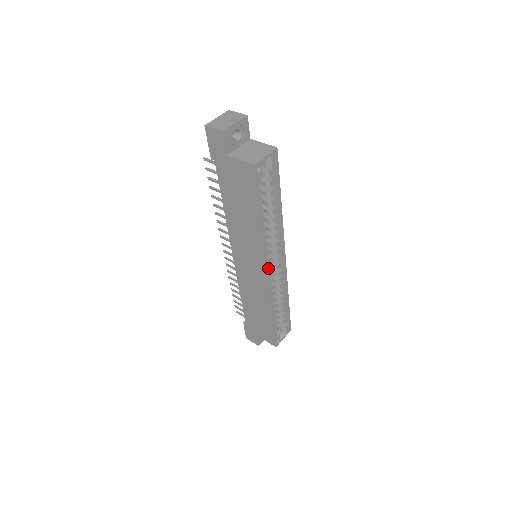
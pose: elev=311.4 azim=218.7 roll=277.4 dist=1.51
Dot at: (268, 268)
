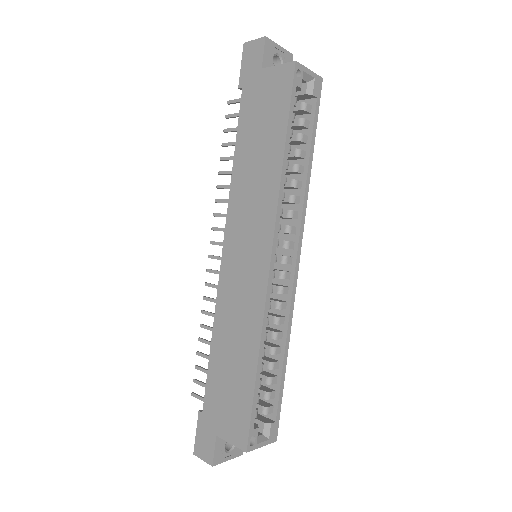
Dot at: (274, 249)
